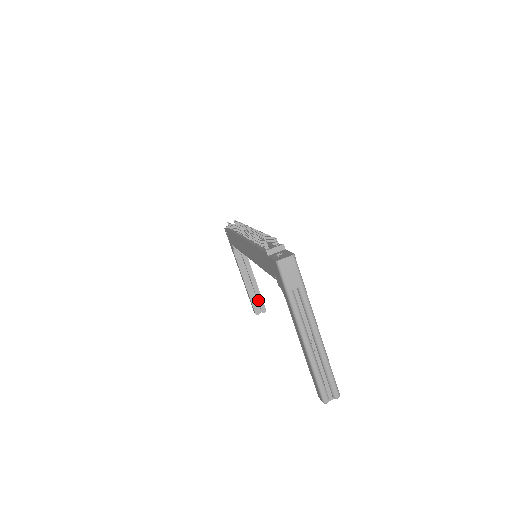
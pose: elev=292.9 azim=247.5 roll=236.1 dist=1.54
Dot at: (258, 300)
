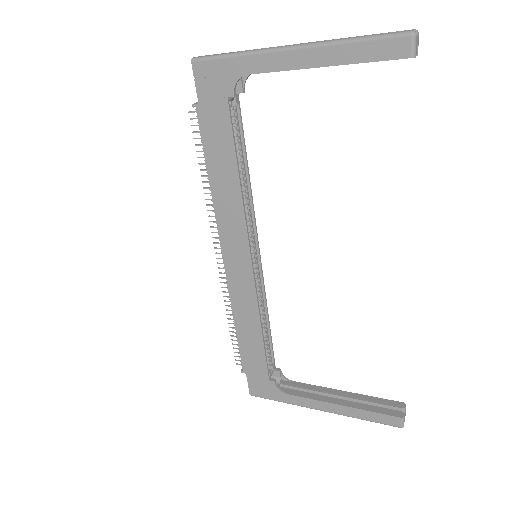
Dot at: (378, 404)
